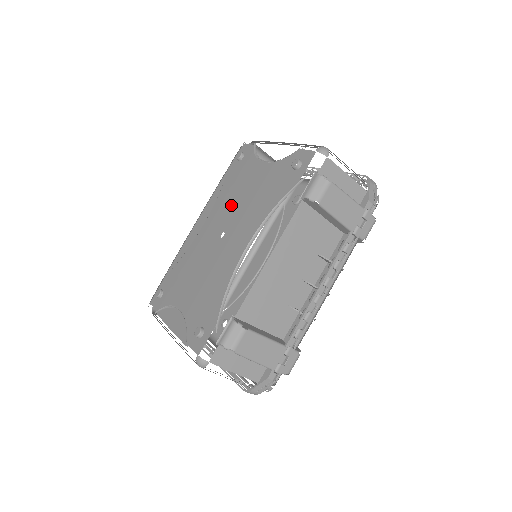
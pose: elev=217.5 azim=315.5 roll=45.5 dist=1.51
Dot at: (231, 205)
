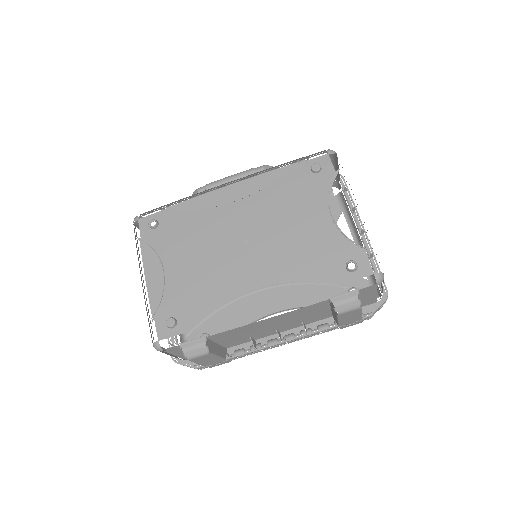
Dot at: (273, 220)
